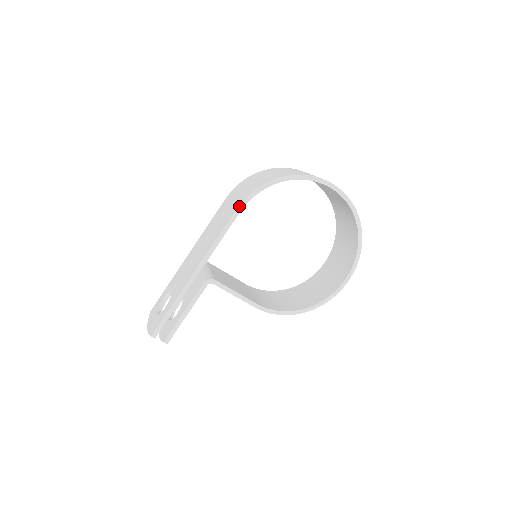
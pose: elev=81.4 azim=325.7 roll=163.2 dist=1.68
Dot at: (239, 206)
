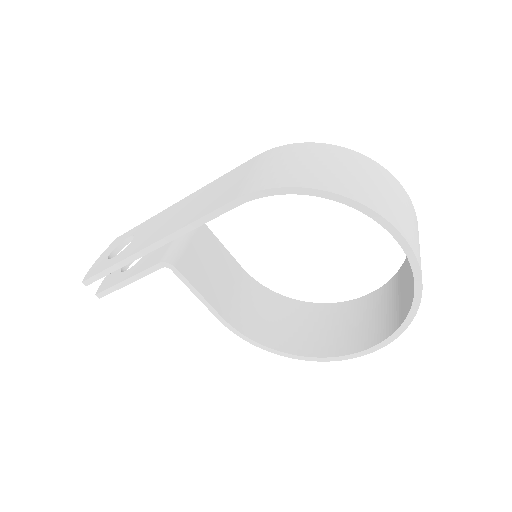
Dot at: (238, 198)
